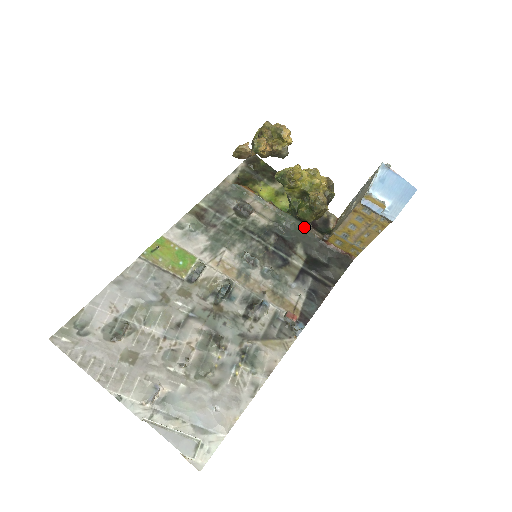
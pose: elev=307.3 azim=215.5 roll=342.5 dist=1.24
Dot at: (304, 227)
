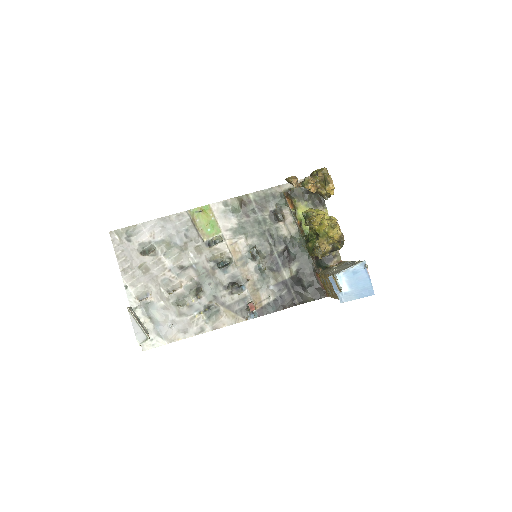
Dot at: occluded
